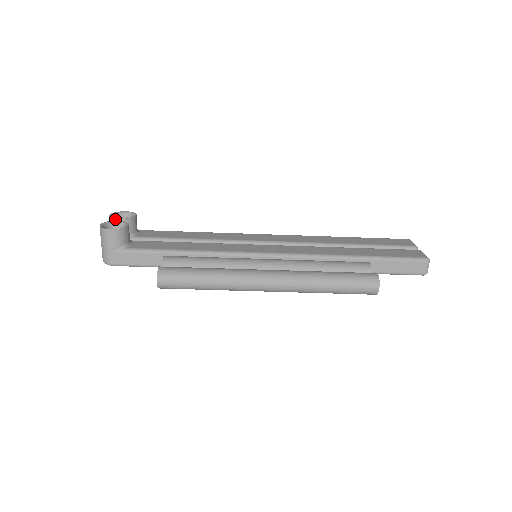
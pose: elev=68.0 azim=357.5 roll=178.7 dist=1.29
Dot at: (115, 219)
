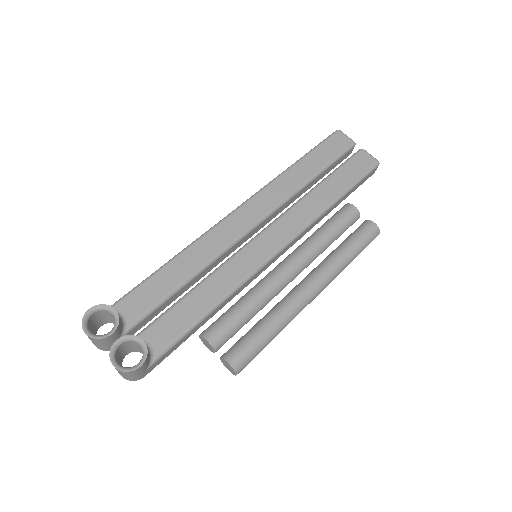
Dot at: (106, 338)
